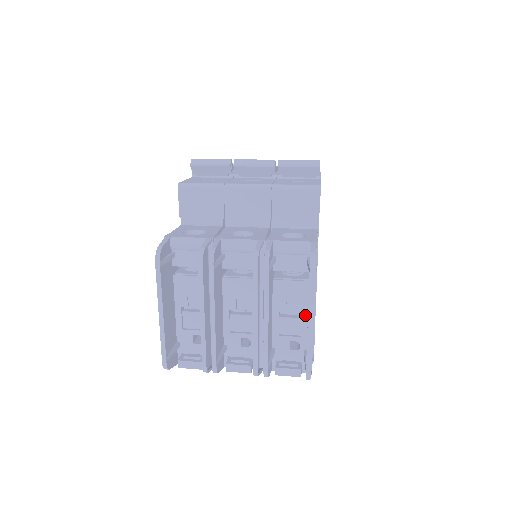
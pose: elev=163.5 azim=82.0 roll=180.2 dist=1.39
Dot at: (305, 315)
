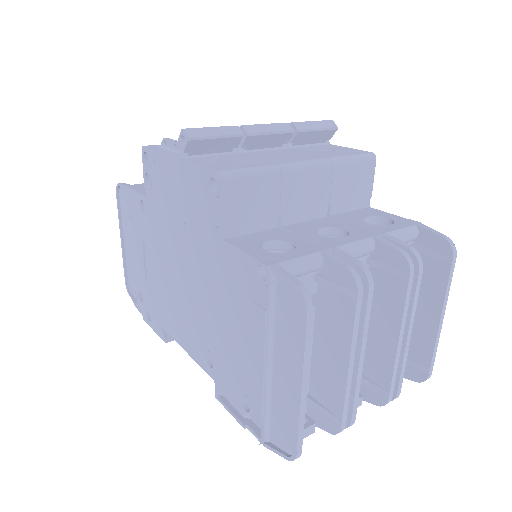
Dot at: occluded
